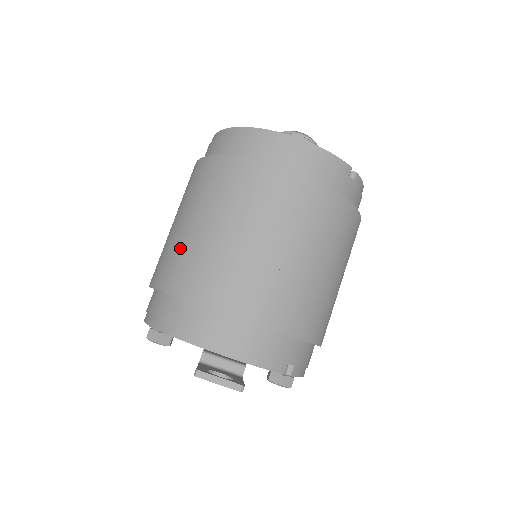
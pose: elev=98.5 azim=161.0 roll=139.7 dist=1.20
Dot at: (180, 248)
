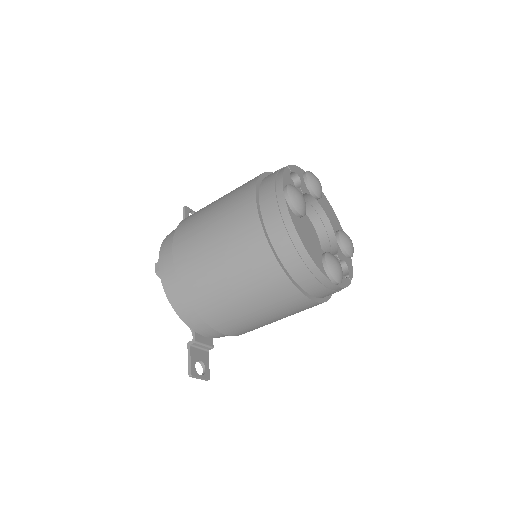
Dot at: (212, 286)
